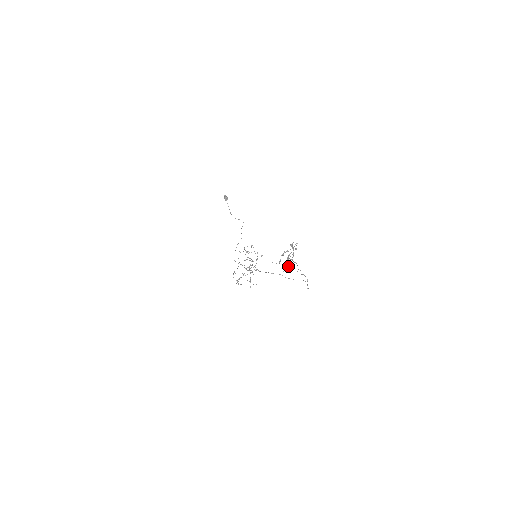
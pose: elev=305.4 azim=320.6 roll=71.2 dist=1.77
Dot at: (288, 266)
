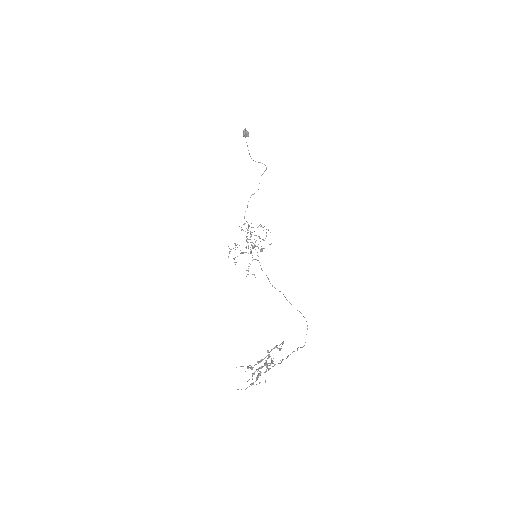
Dot at: occluded
